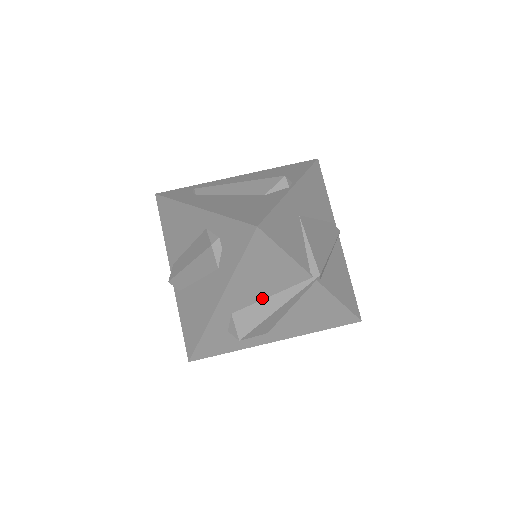
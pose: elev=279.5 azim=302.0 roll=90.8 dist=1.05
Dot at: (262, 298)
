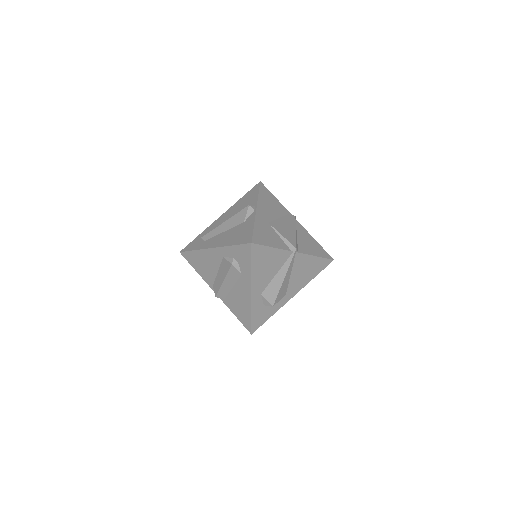
Dot at: (273, 277)
